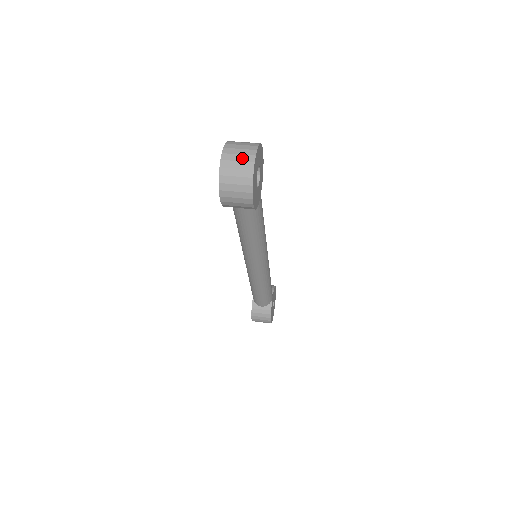
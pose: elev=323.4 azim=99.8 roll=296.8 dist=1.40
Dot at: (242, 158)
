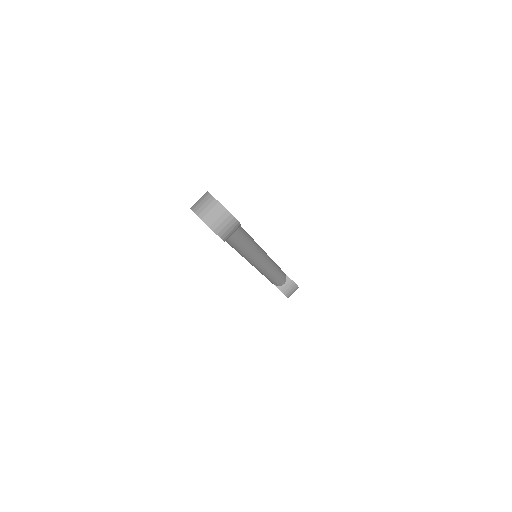
Dot at: (210, 207)
